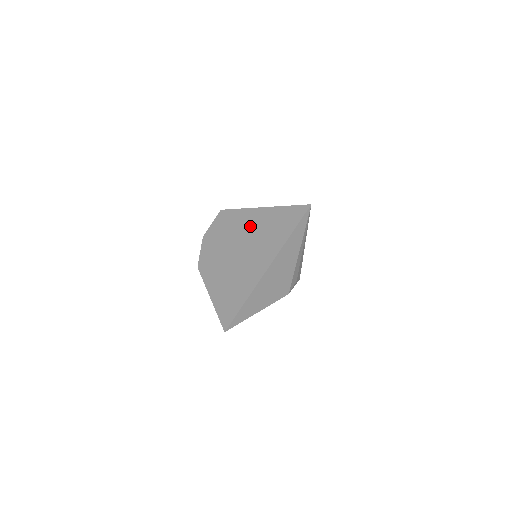
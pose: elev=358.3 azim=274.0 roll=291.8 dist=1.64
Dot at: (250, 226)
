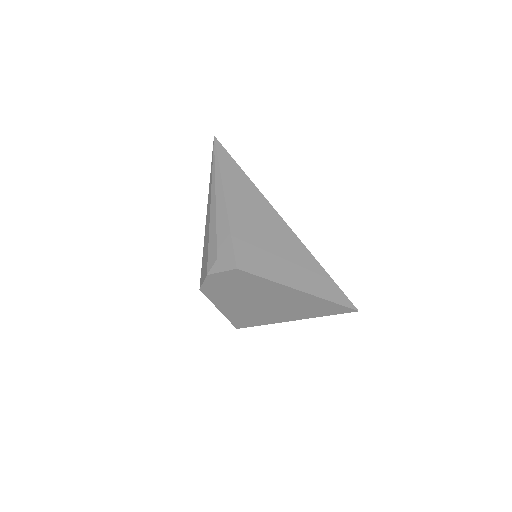
Dot at: (279, 295)
